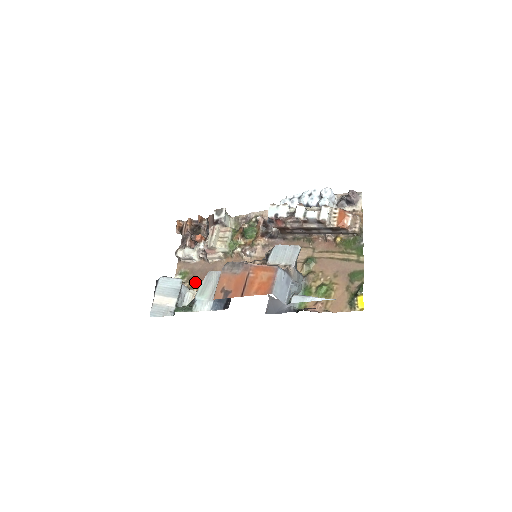
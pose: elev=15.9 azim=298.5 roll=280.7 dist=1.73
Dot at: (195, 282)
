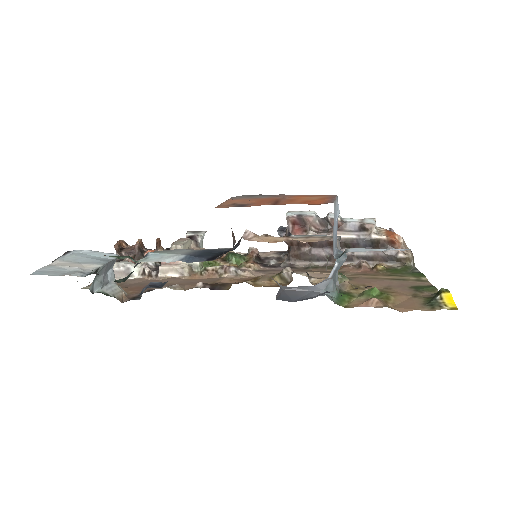
Dot at: (126, 290)
